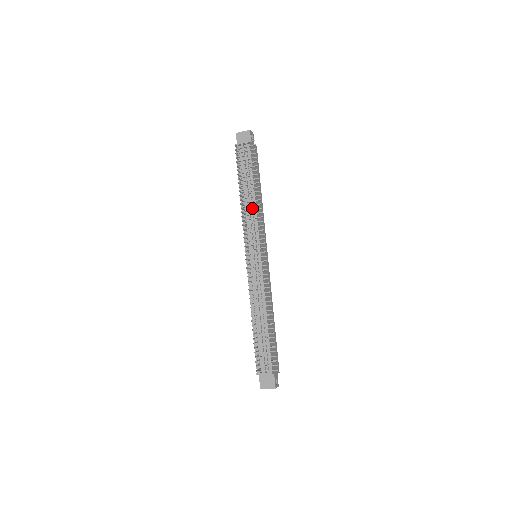
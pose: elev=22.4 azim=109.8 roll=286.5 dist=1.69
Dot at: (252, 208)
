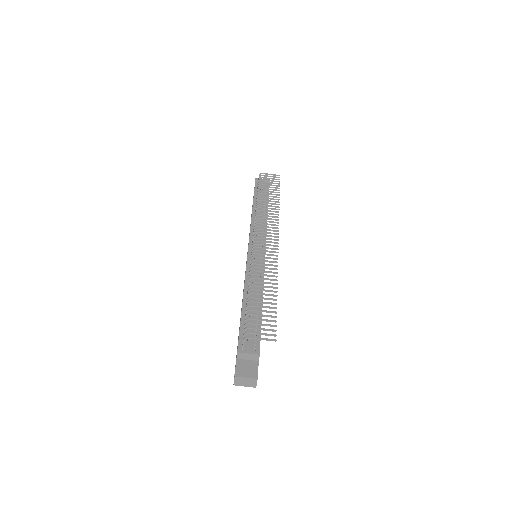
Dot at: (263, 219)
